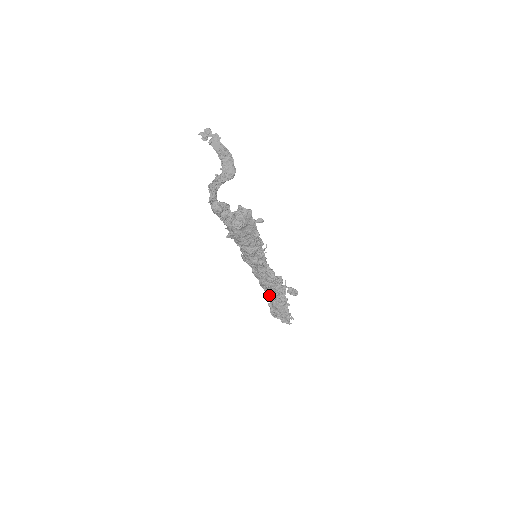
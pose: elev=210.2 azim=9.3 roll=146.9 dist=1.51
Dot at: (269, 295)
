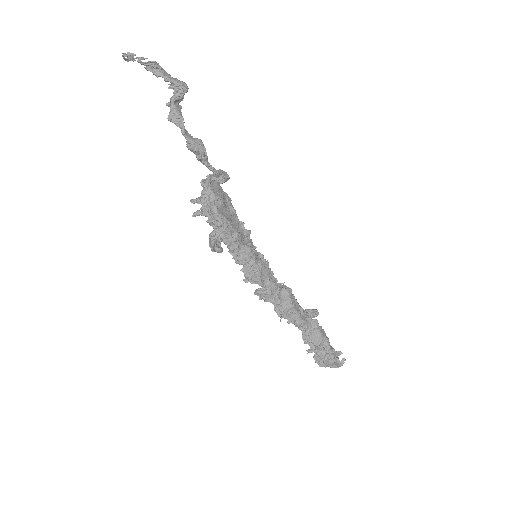
Dot at: (301, 321)
